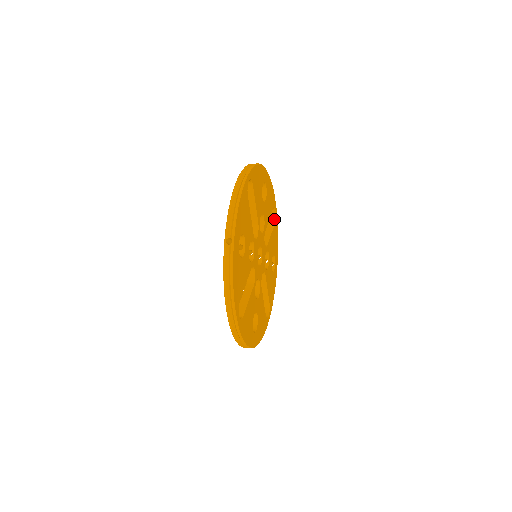
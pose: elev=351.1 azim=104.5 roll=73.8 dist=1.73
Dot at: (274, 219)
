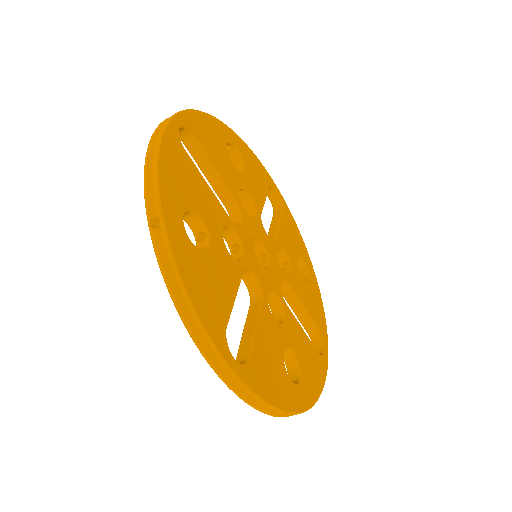
Dot at: (319, 354)
